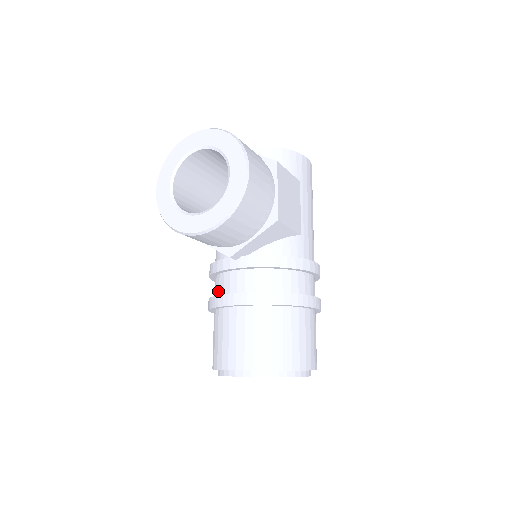
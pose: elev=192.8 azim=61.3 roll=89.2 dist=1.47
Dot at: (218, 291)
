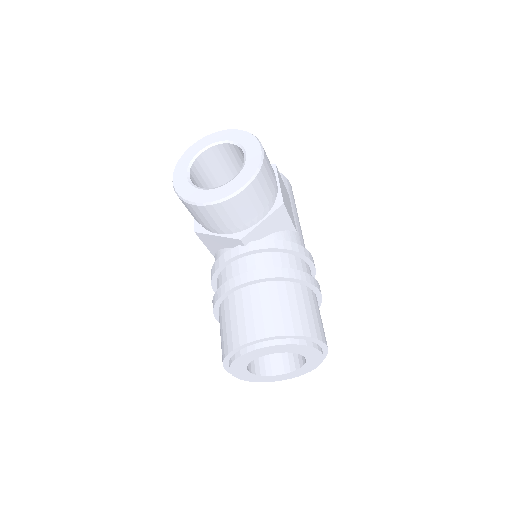
Dot at: occluded
